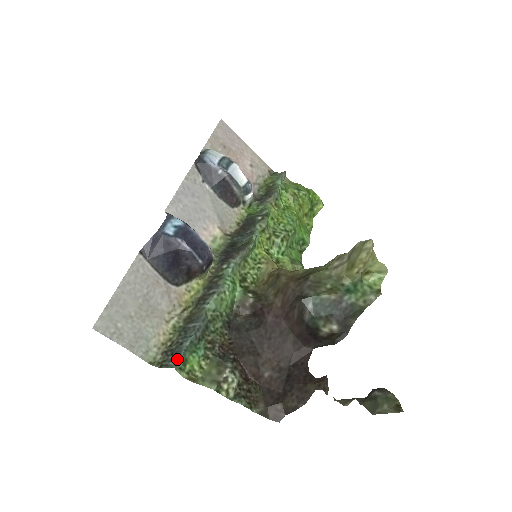
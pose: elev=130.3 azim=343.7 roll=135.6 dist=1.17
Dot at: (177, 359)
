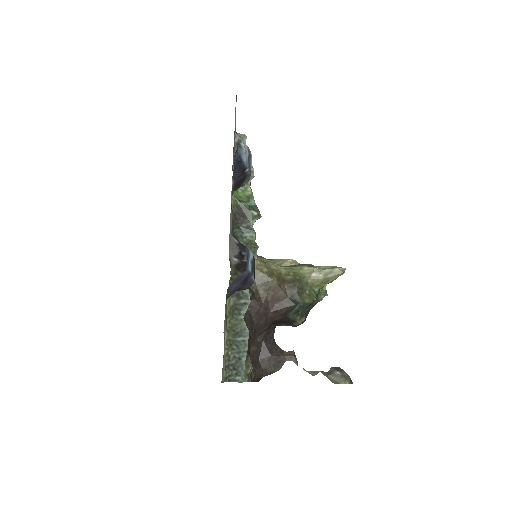
Dot at: (242, 374)
